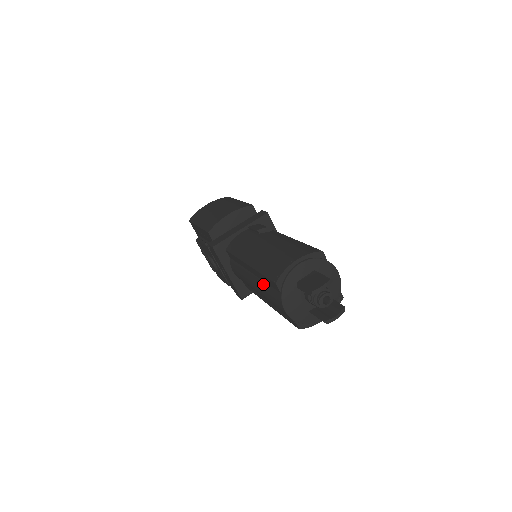
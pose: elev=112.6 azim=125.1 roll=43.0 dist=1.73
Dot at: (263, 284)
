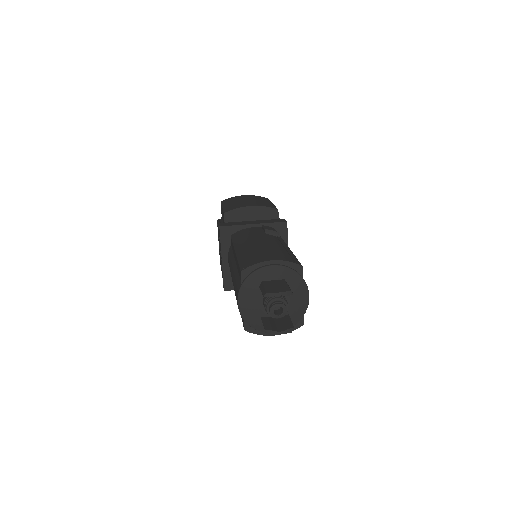
Dot at: (236, 273)
